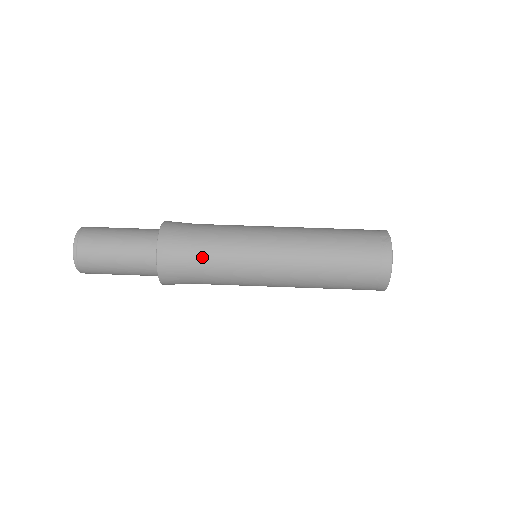
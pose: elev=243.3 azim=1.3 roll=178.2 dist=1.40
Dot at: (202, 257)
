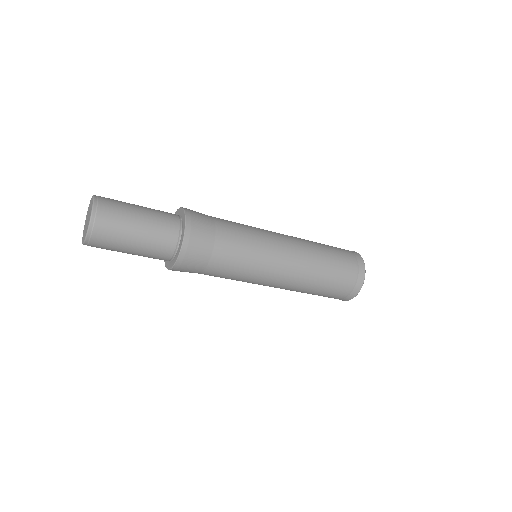
Dot at: (226, 235)
